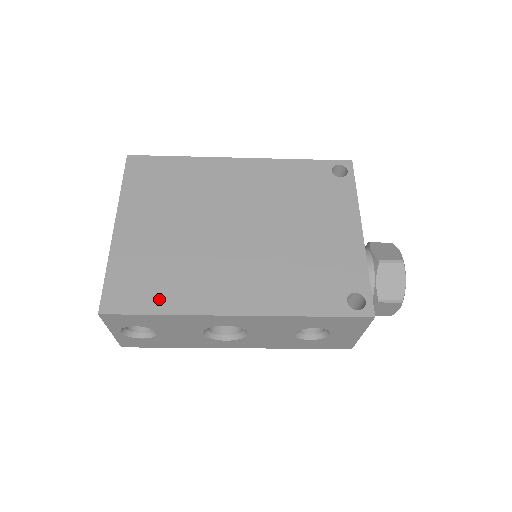
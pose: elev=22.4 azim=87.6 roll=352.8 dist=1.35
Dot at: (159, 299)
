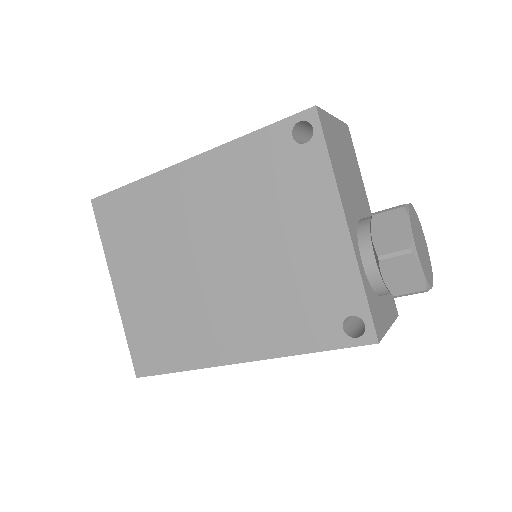
Dot at: (172, 357)
